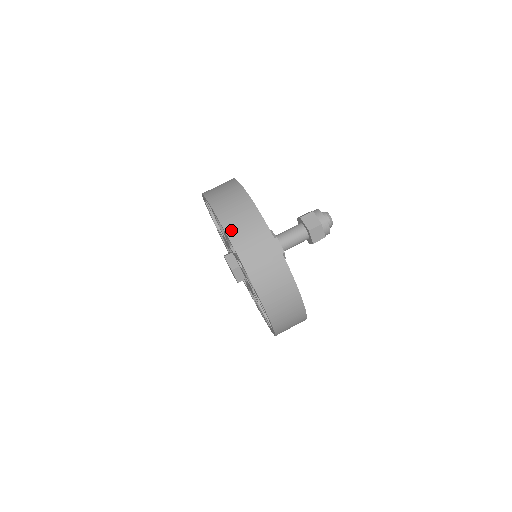
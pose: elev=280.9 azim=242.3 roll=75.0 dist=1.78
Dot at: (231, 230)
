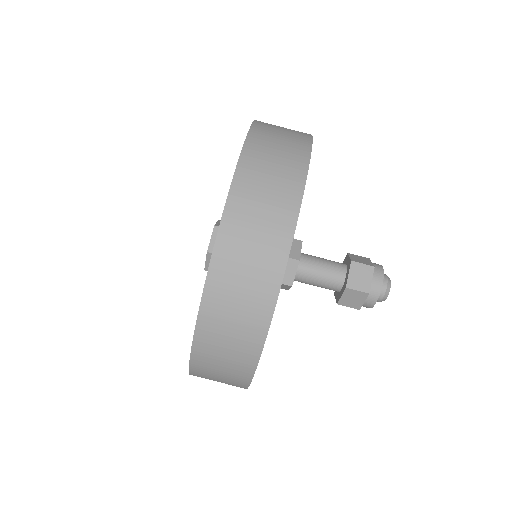
Dot at: (233, 219)
